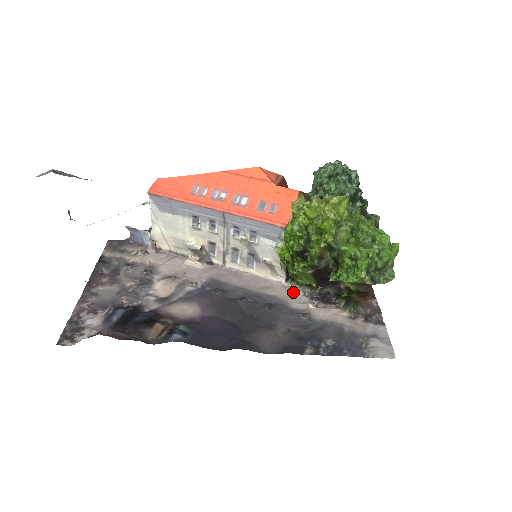
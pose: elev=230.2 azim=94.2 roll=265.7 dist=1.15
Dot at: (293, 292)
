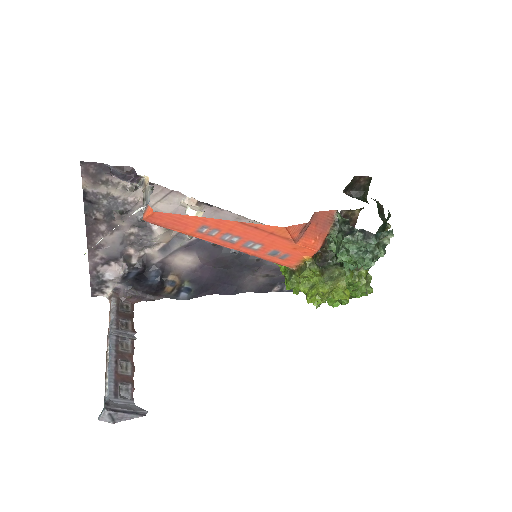
Dot at: occluded
